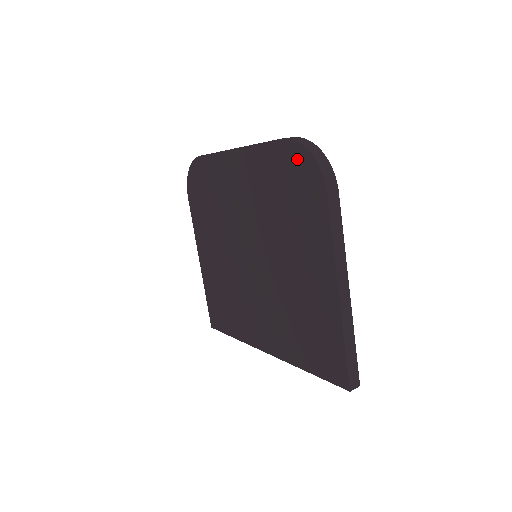
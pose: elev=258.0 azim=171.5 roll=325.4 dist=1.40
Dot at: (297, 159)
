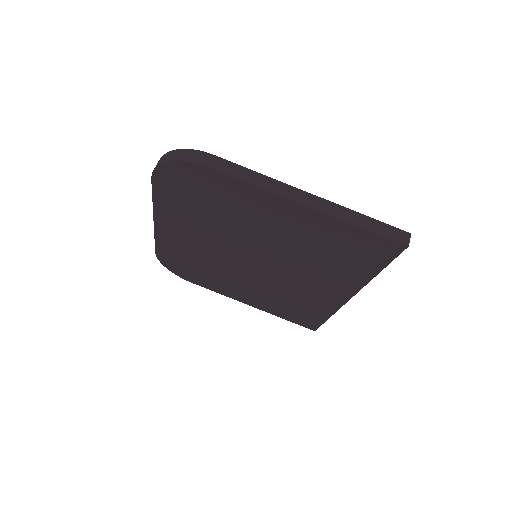
Dot at: (171, 175)
